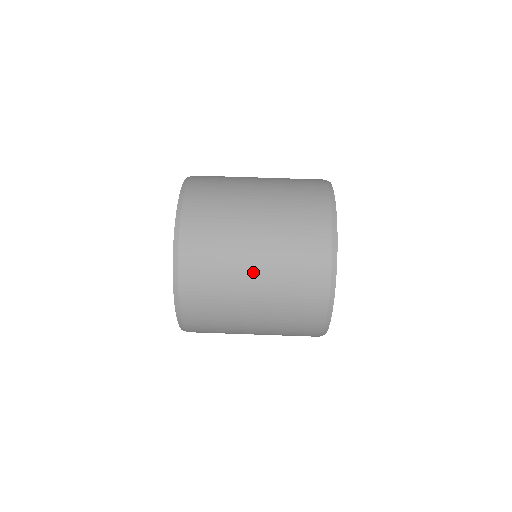
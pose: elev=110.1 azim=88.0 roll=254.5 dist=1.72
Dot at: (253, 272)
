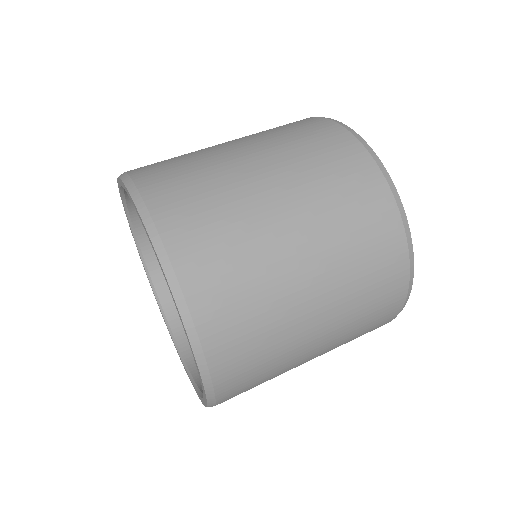
Dot at: (310, 292)
